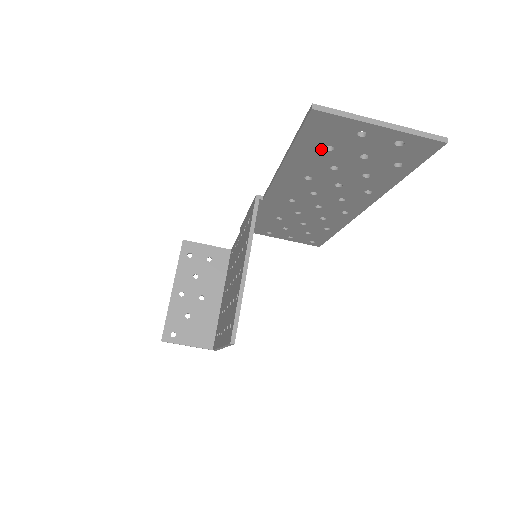
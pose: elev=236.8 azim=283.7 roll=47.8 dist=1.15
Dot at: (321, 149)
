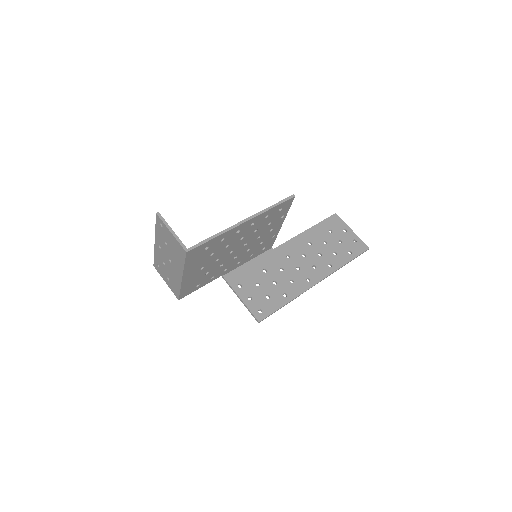
Dot at: (327, 230)
